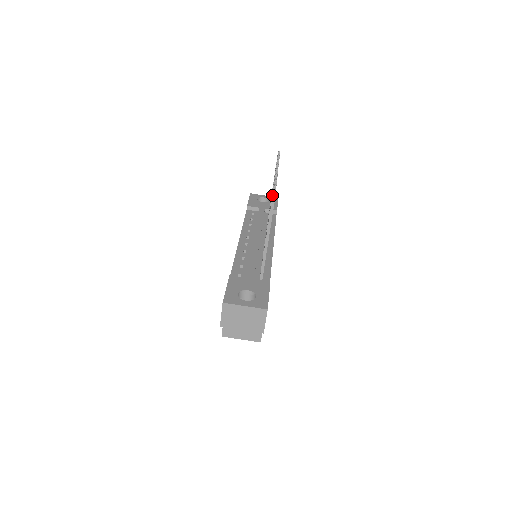
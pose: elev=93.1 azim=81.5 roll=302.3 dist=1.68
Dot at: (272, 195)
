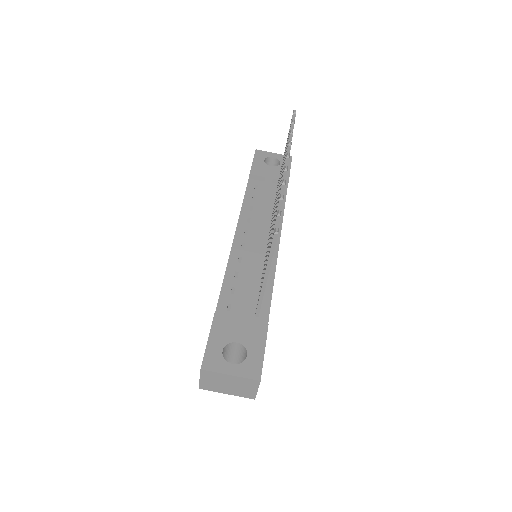
Dot at: (276, 218)
